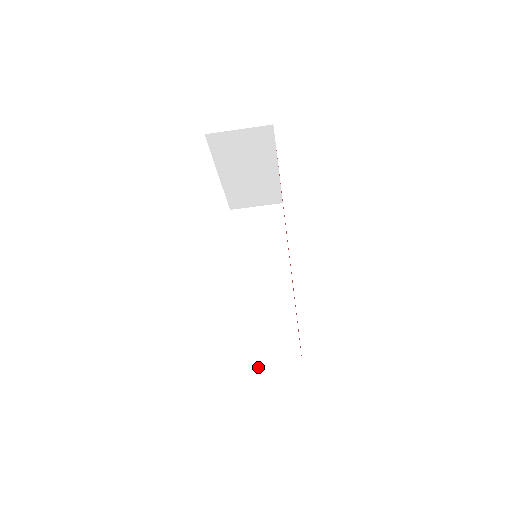
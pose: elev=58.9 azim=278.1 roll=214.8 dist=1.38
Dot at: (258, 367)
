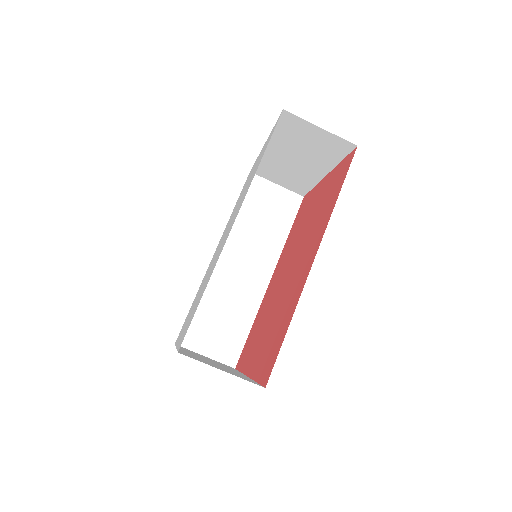
Dot at: (194, 347)
